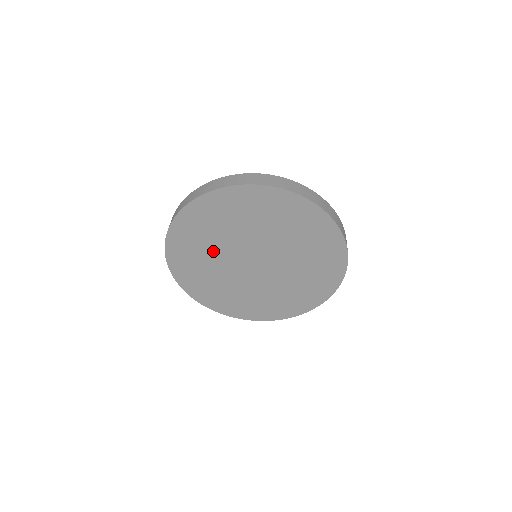
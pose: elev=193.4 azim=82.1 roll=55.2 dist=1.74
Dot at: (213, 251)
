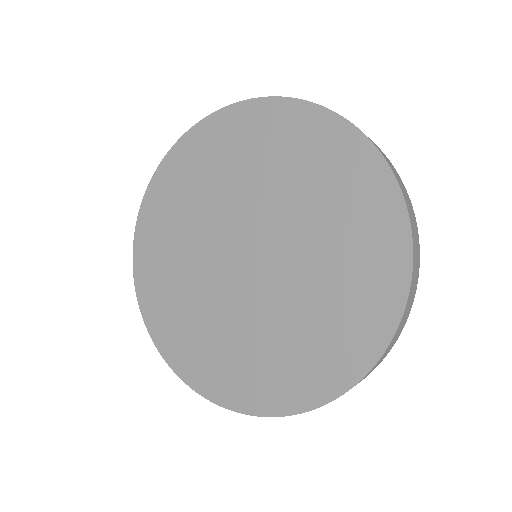
Dot at: (191, 278)
